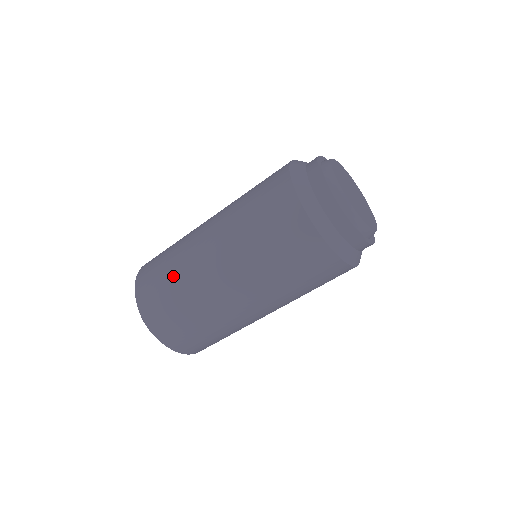
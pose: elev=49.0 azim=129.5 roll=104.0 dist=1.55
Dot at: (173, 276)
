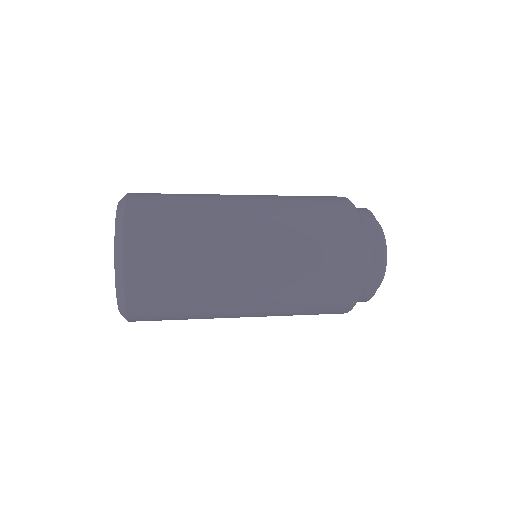
Dot at: occluded
